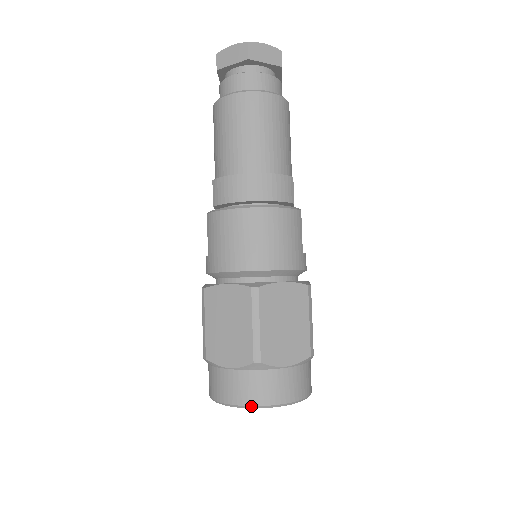
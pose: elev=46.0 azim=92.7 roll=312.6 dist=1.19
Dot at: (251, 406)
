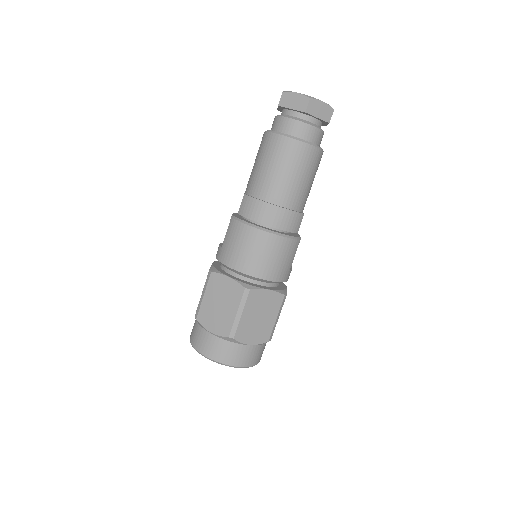
Dot at: (217, 362)
